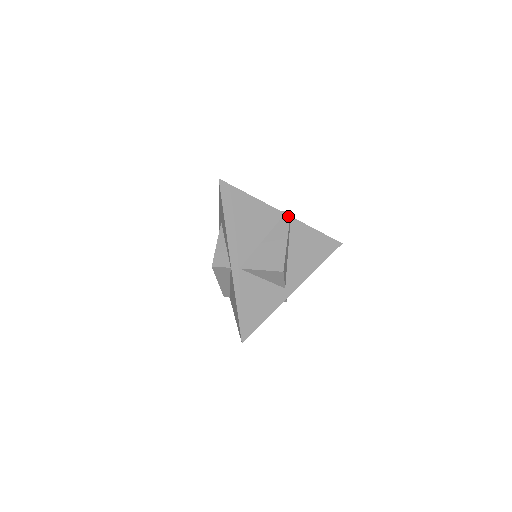
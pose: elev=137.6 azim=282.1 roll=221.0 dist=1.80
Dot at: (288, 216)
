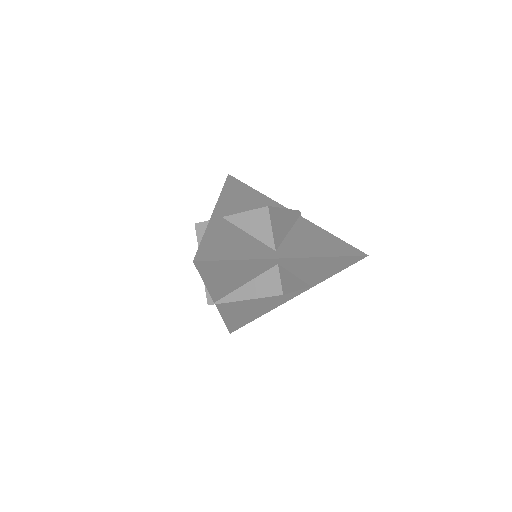
Dot at: occluded
